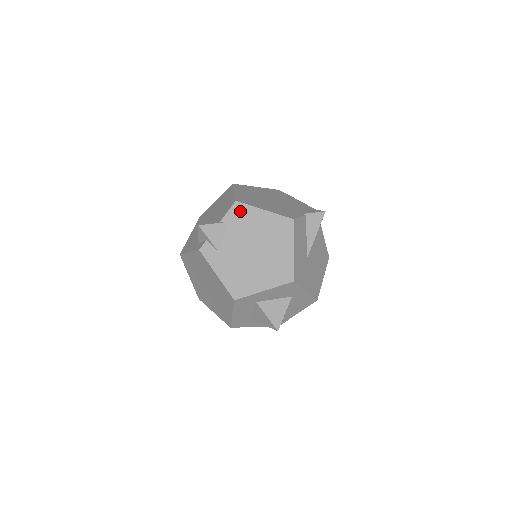
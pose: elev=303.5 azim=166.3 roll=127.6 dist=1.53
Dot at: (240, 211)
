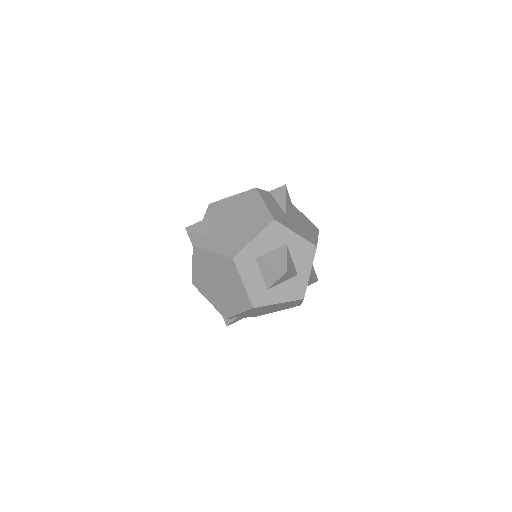
Dot at: (214, 207)
